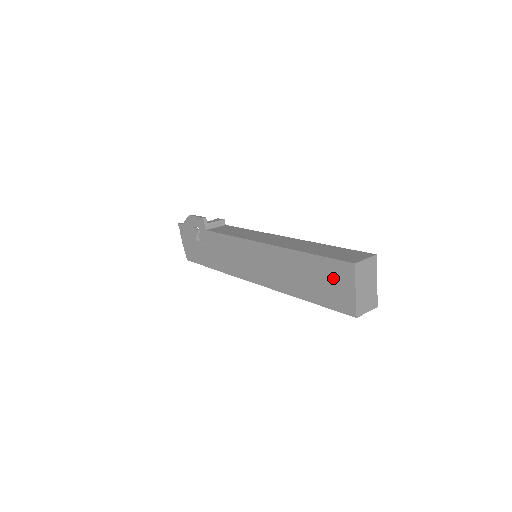
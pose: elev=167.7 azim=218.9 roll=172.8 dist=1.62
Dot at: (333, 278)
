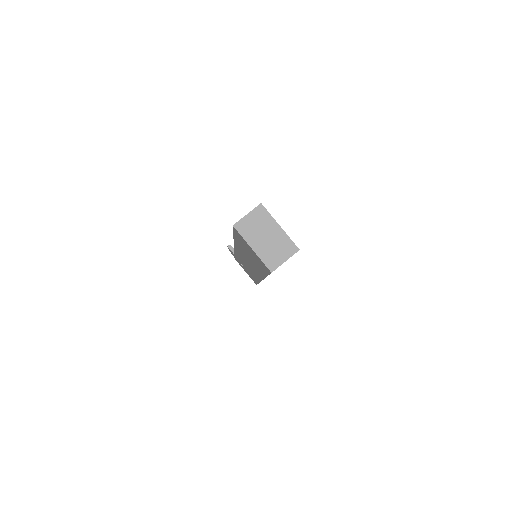
Dot at: (246, 247)
